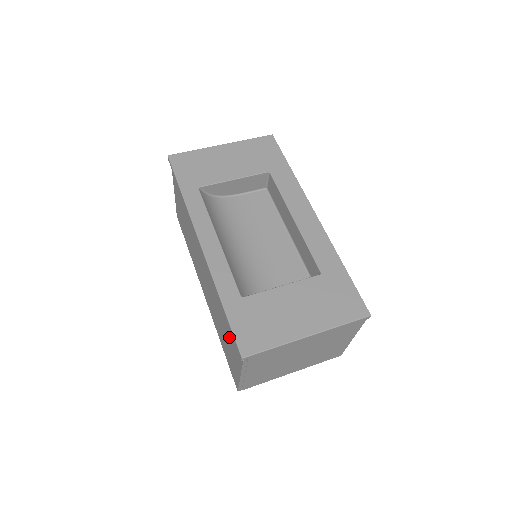
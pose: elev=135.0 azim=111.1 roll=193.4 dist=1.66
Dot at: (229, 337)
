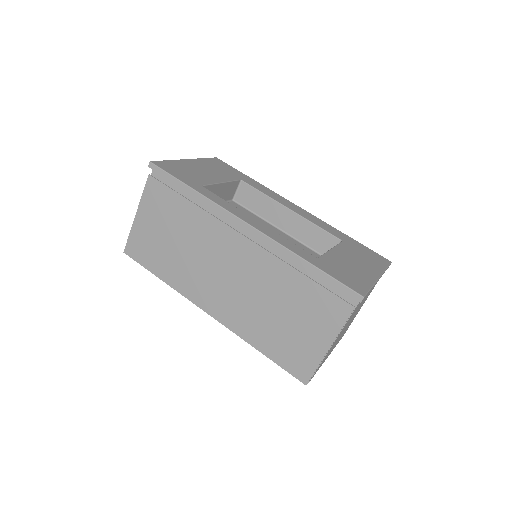
Dot at: (308, 309)
